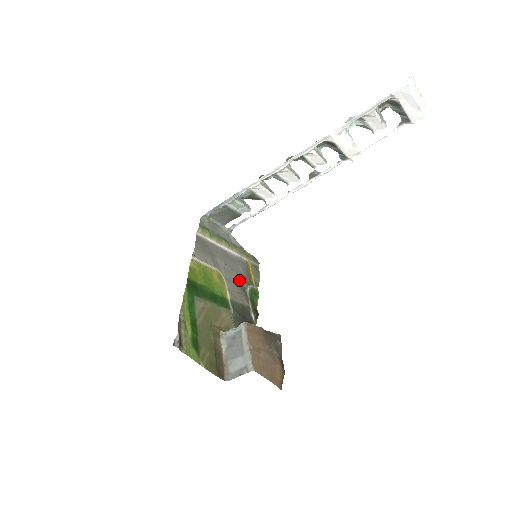
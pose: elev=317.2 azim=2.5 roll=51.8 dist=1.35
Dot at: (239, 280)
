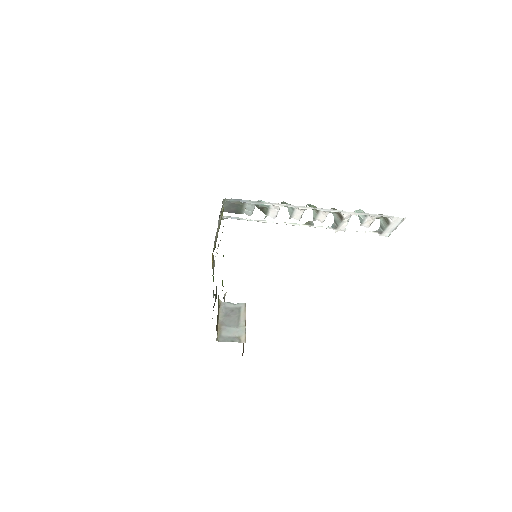
Dot at: occluded
